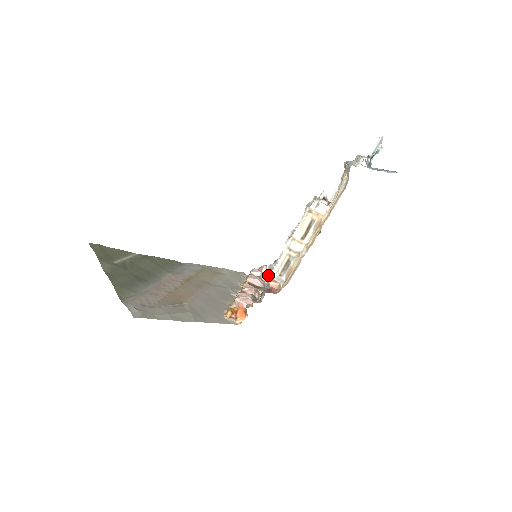
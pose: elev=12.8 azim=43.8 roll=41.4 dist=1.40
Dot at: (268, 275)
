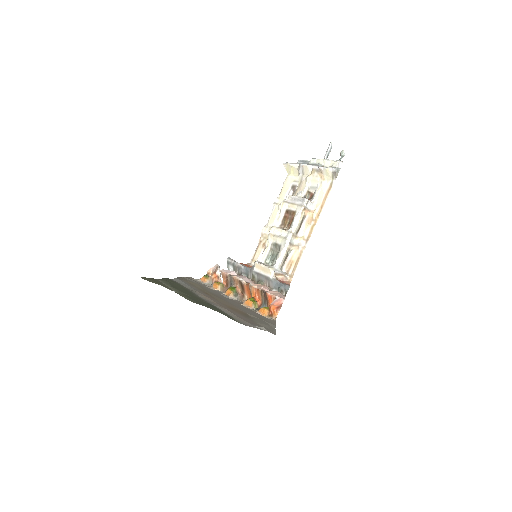
Dot at: (275, 270)
